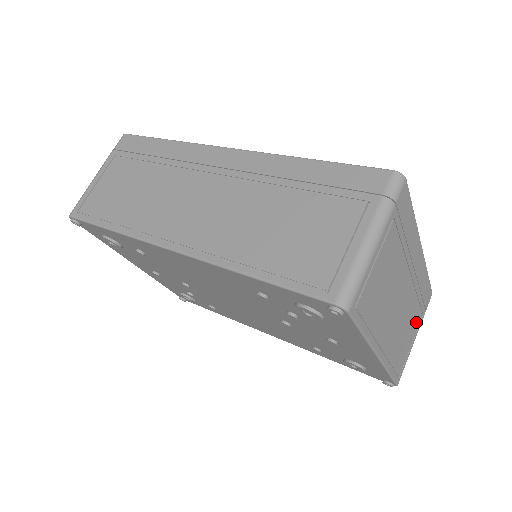
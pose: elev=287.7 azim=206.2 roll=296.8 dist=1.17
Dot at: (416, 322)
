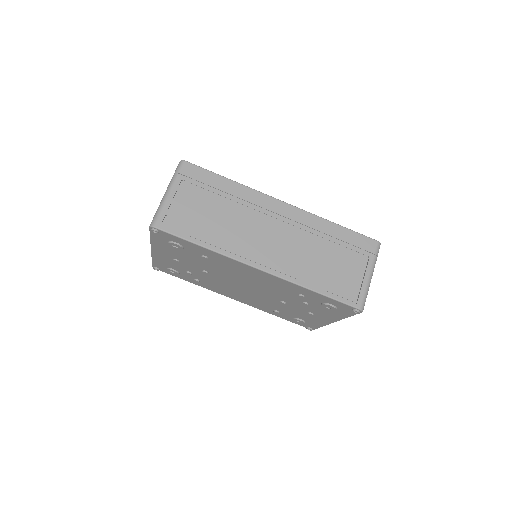
Dot at: occluded
